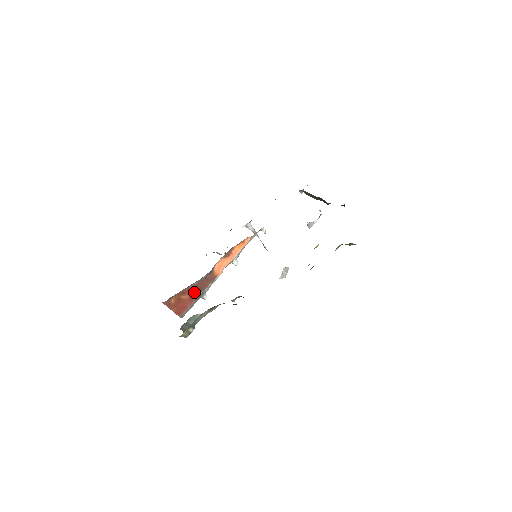
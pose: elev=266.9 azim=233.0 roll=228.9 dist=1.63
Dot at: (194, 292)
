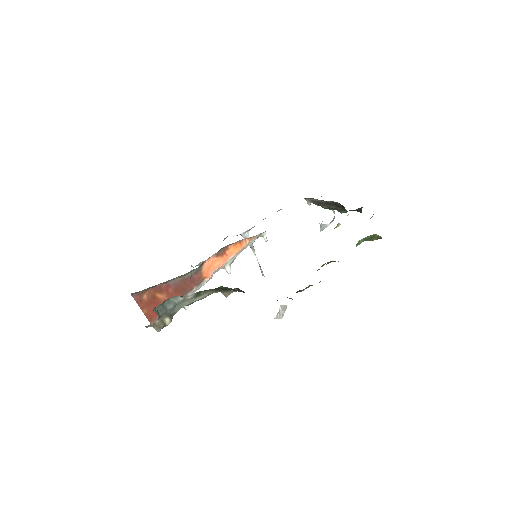
Dot at: (174, 292)
